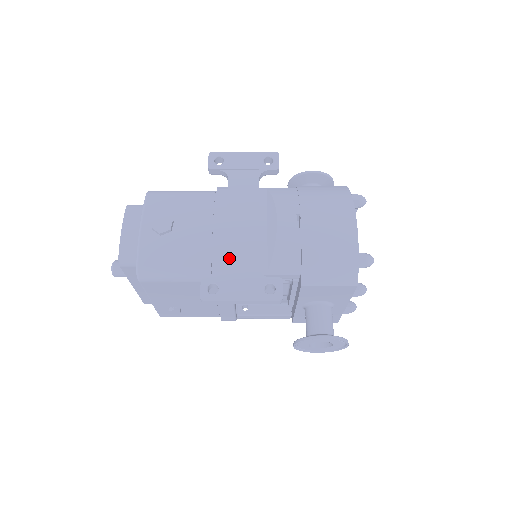
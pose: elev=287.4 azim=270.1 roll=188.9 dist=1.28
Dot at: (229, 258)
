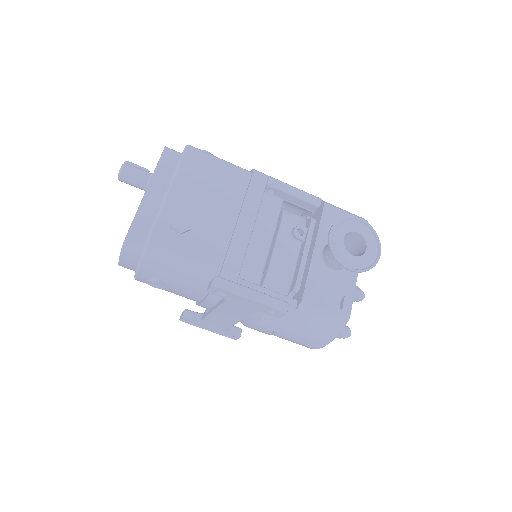
Dot at: (206, 320)
